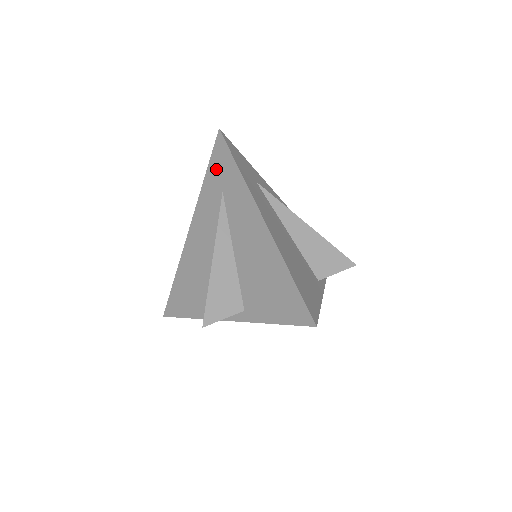
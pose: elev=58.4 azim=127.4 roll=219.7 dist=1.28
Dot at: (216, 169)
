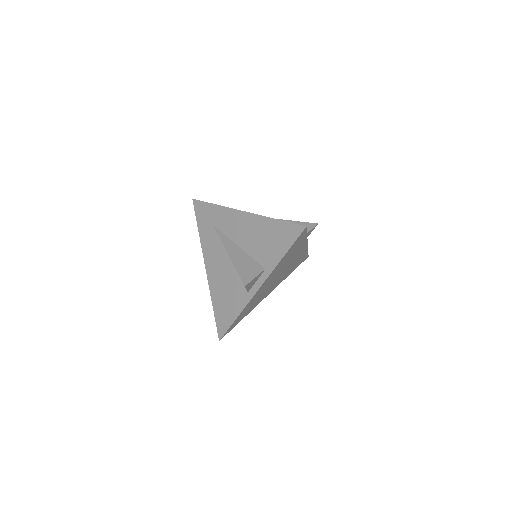
Dot at: (202, 219)
